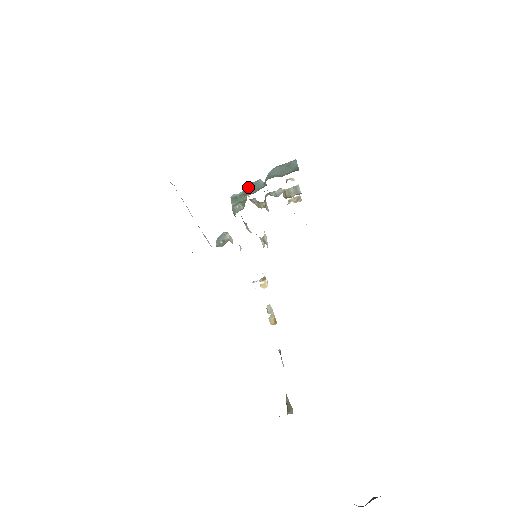
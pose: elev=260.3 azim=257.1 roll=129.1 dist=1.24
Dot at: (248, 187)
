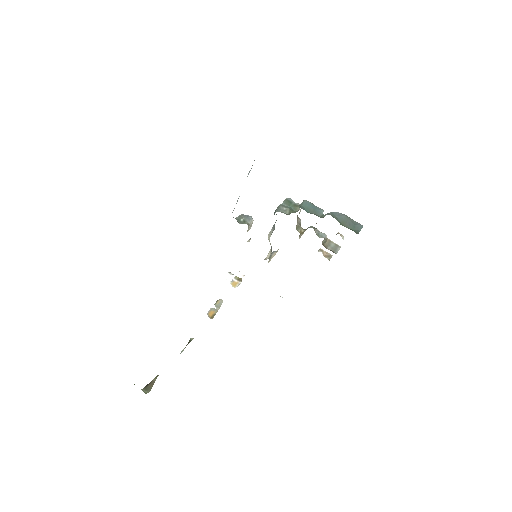
Dot at: (309, 204)
